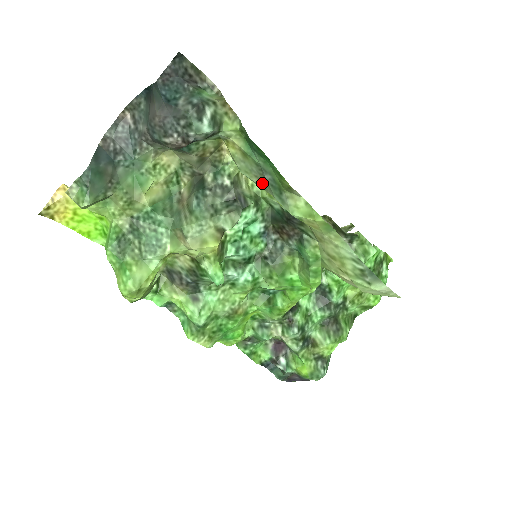
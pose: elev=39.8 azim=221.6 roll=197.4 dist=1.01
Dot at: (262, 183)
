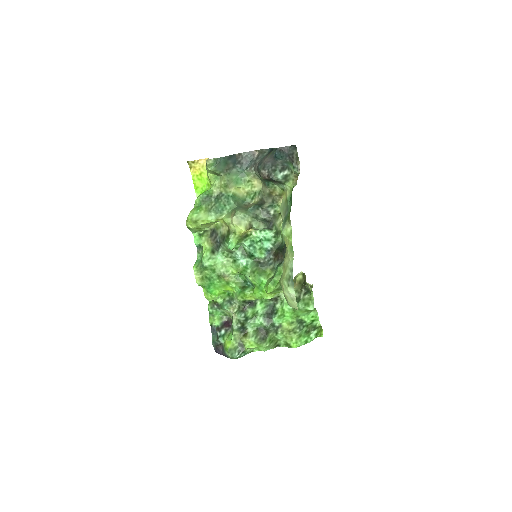
Dot at: occluded
